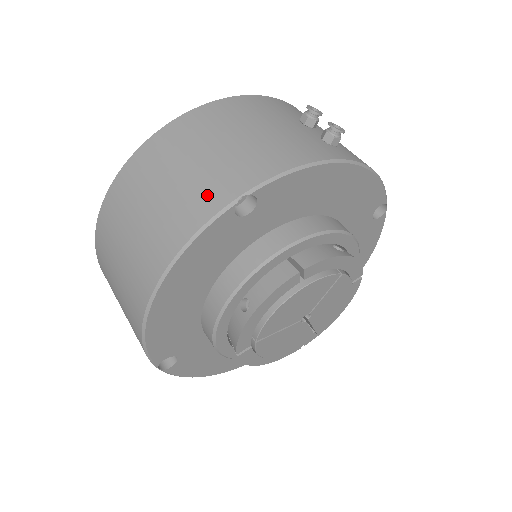
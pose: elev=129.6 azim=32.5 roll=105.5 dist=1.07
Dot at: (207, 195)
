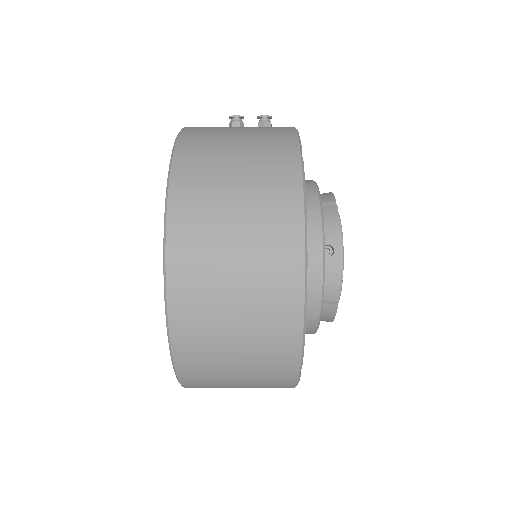
Dot at: (279, 168)
